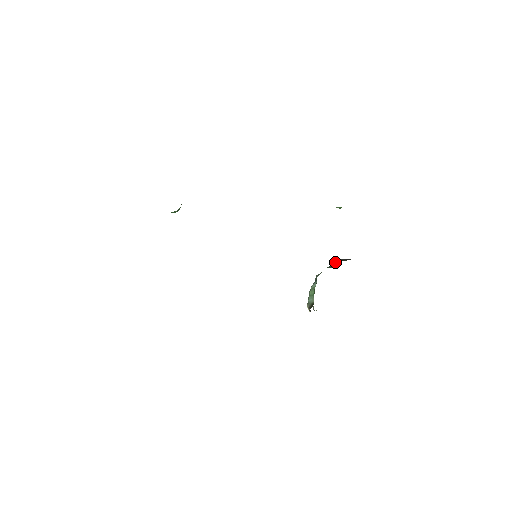
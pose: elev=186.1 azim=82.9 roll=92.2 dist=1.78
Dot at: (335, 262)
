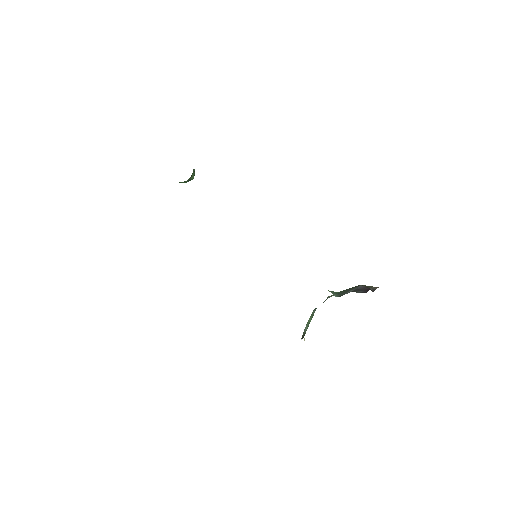
Dot at: (352, 287)
